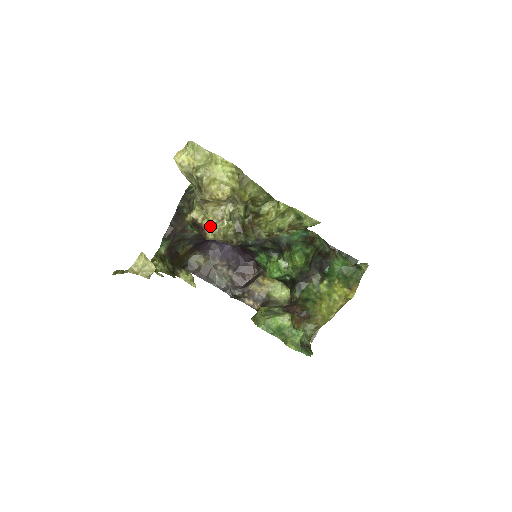
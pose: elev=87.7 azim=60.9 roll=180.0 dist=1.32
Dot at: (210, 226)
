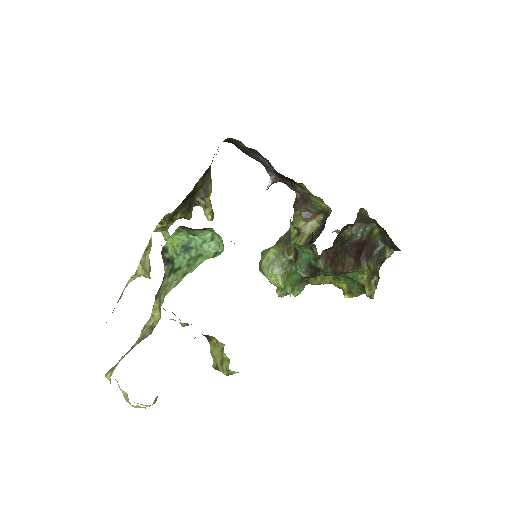
Dot at: (175, 315)
